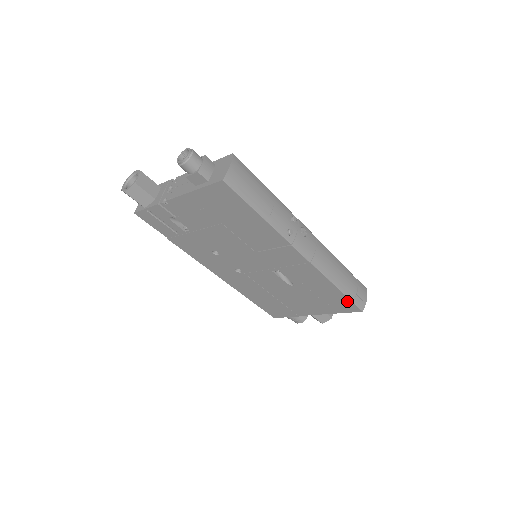
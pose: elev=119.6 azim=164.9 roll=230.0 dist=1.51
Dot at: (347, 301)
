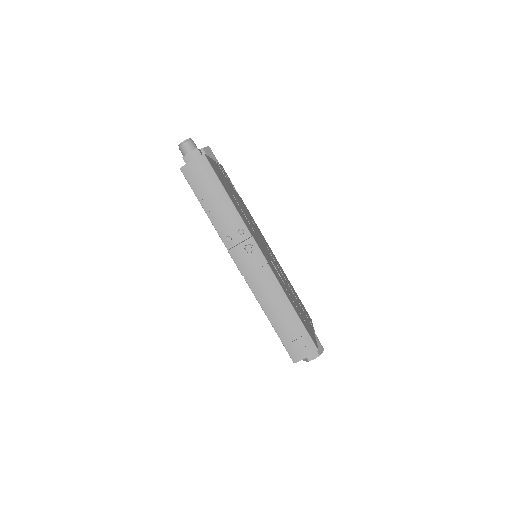
Dot at: (282, 341)
